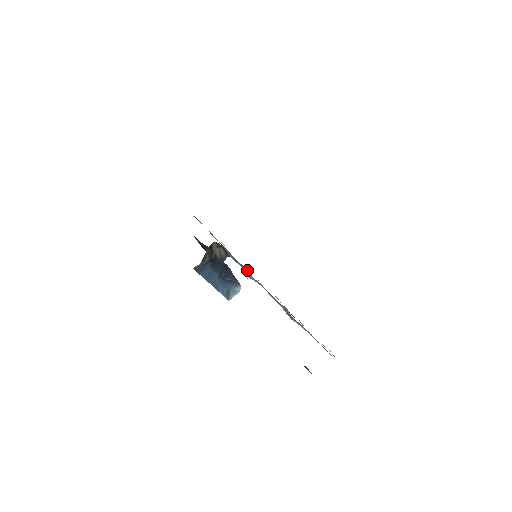
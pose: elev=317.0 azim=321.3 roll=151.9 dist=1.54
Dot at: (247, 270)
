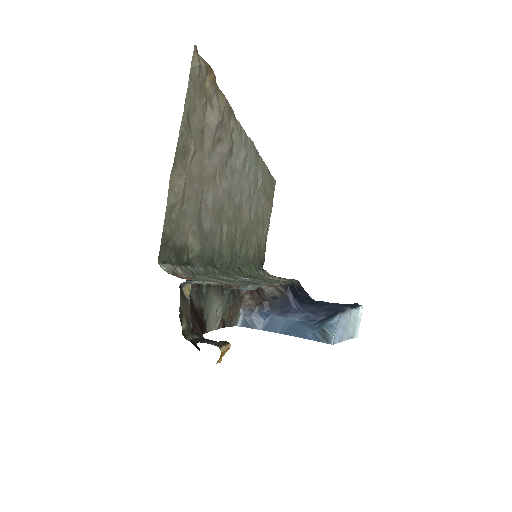
Dot at: (277, 282)
